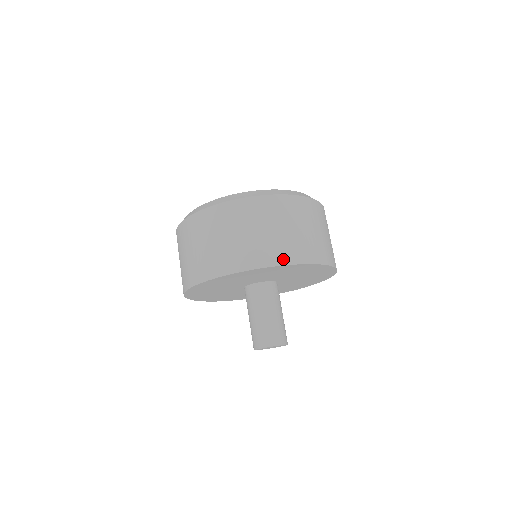
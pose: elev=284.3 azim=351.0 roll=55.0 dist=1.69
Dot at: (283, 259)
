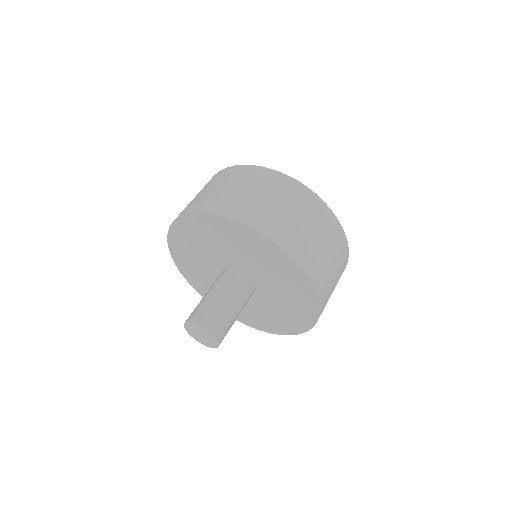
Dot at: (204, 208)
